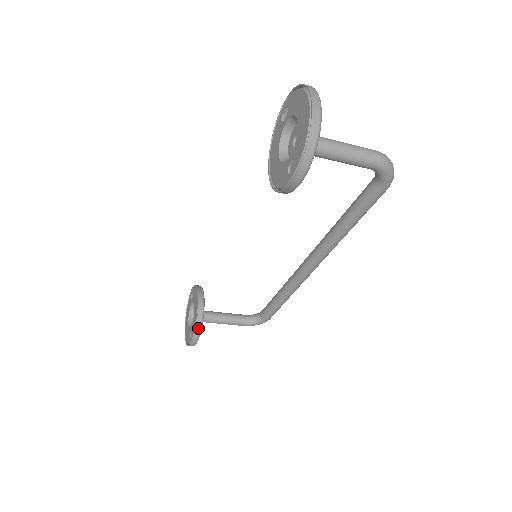
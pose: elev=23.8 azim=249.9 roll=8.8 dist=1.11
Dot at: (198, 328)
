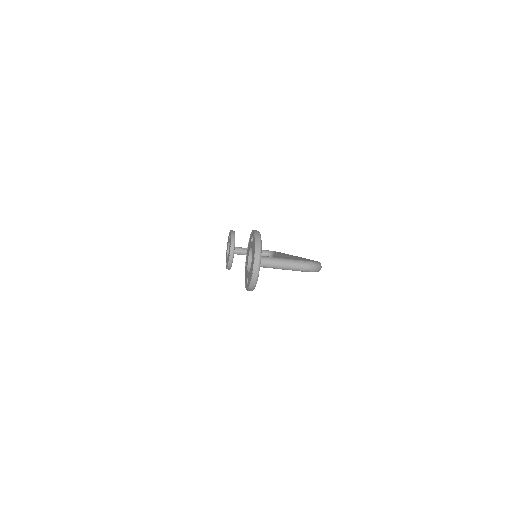
Dot at: (229, 265)
